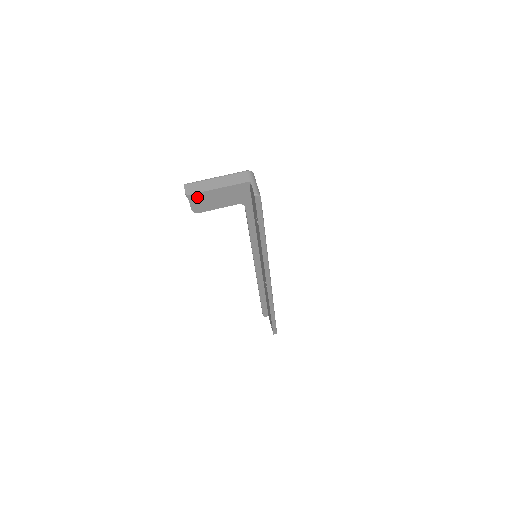
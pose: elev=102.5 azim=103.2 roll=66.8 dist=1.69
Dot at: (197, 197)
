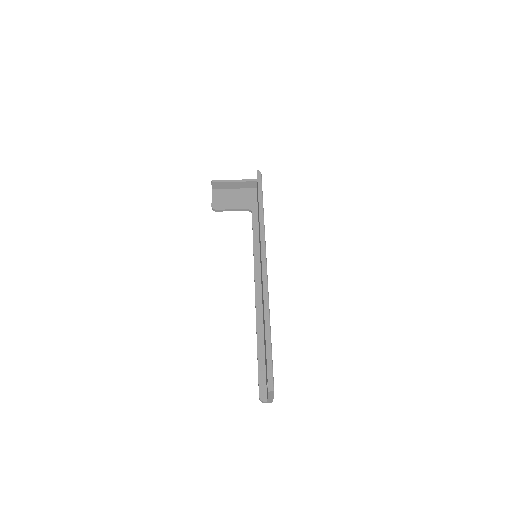
Dot at: (218, 197)
